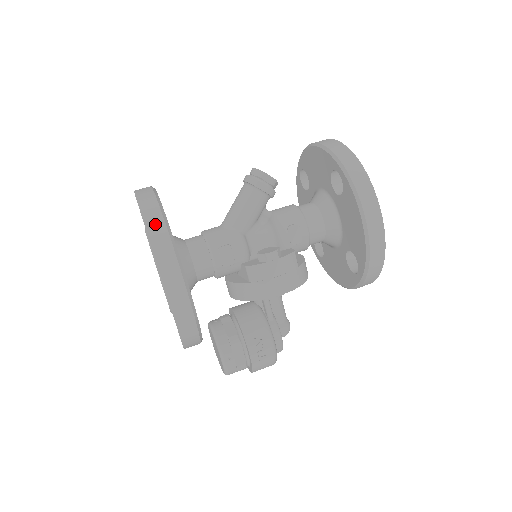
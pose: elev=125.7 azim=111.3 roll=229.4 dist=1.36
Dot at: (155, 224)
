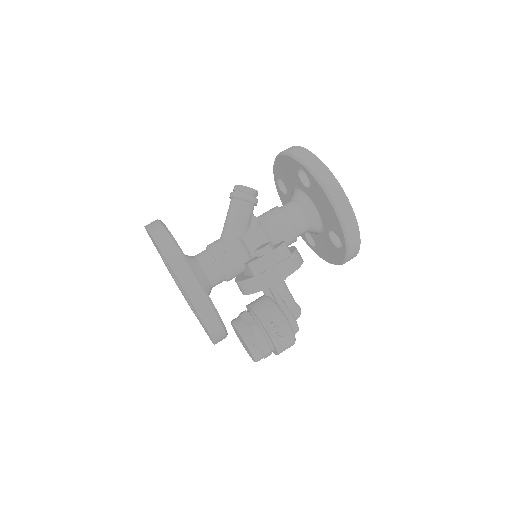
Dot at: (165, 243)
